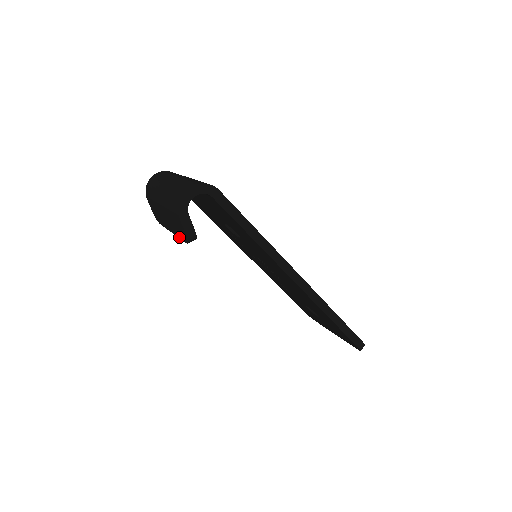
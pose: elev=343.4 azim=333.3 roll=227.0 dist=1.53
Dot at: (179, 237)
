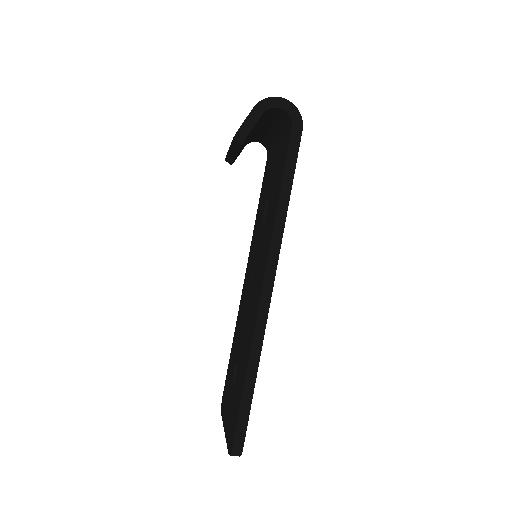
Dot at: occluded
